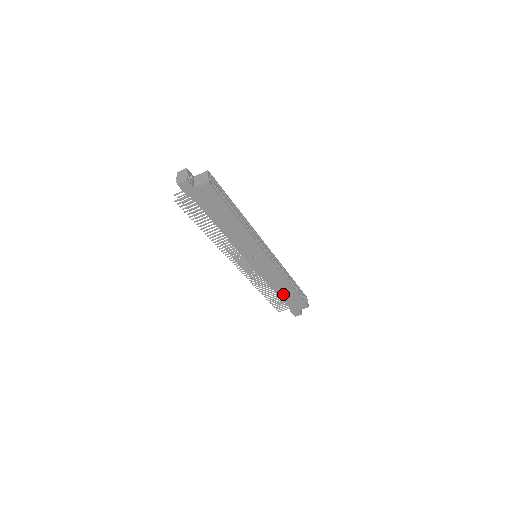
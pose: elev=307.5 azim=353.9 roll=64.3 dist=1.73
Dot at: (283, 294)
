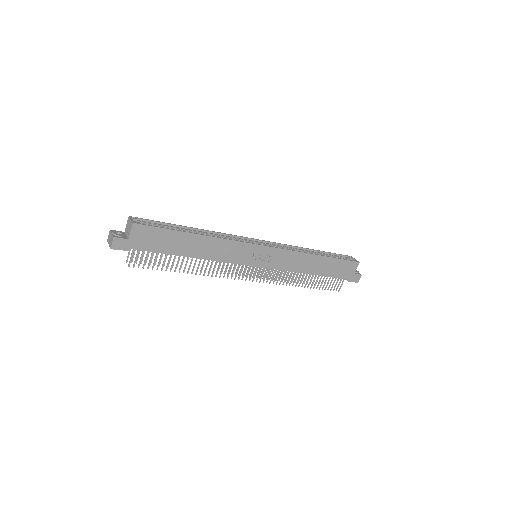
Dot at: (320, 270)
